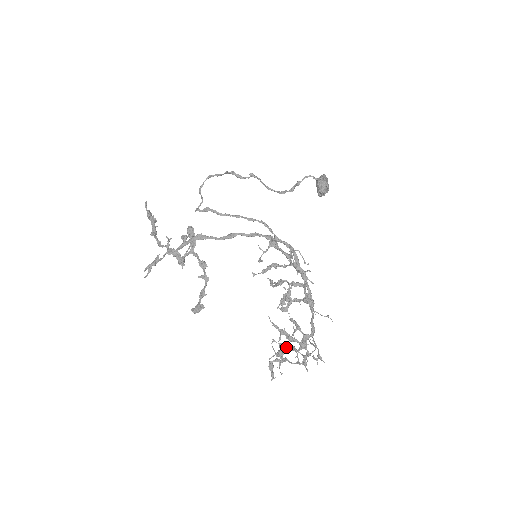
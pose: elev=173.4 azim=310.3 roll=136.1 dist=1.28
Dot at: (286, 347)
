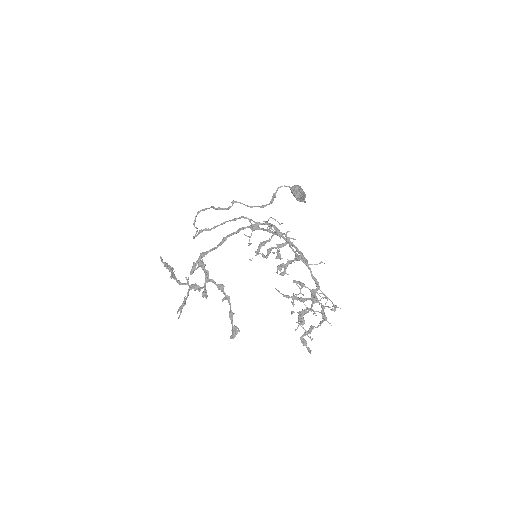
Dot at: occluded
